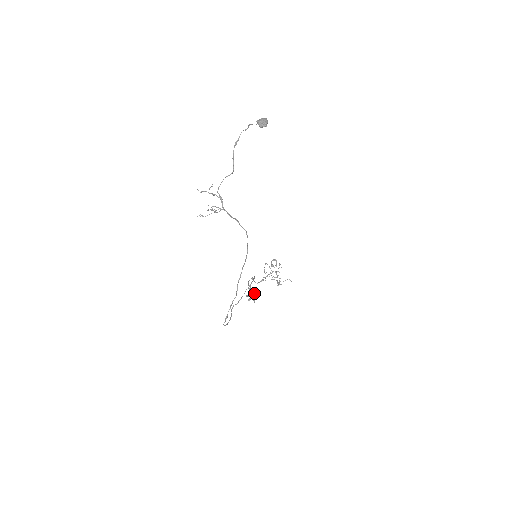
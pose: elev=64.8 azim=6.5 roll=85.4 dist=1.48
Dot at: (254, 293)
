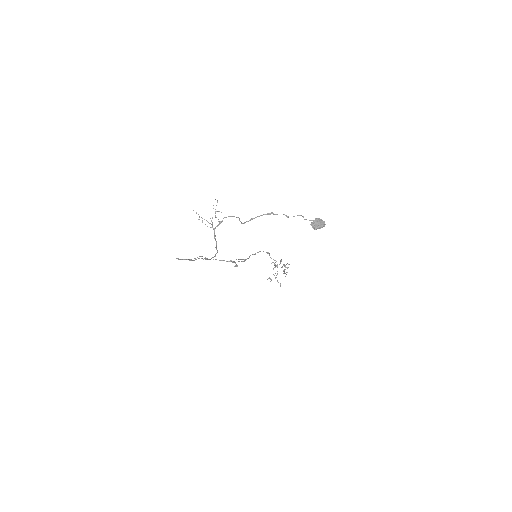
Dot at: (235, 265)
